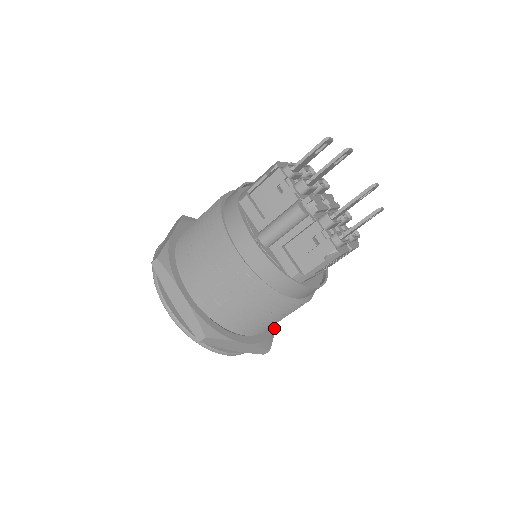
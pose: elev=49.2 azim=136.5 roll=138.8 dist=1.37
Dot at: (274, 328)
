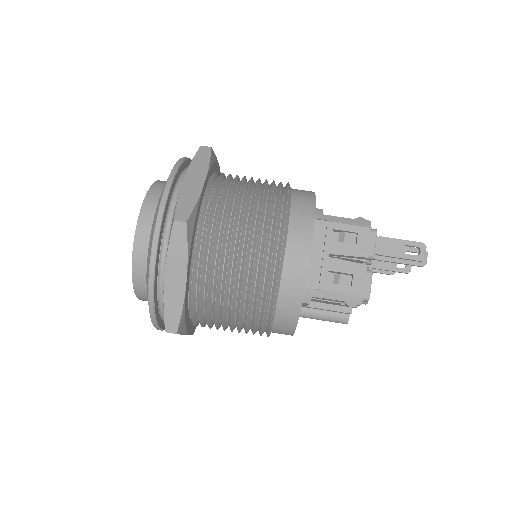
Dot at: (189, 263)
